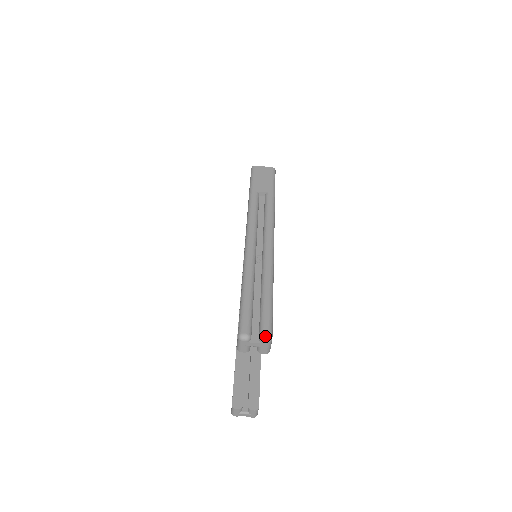
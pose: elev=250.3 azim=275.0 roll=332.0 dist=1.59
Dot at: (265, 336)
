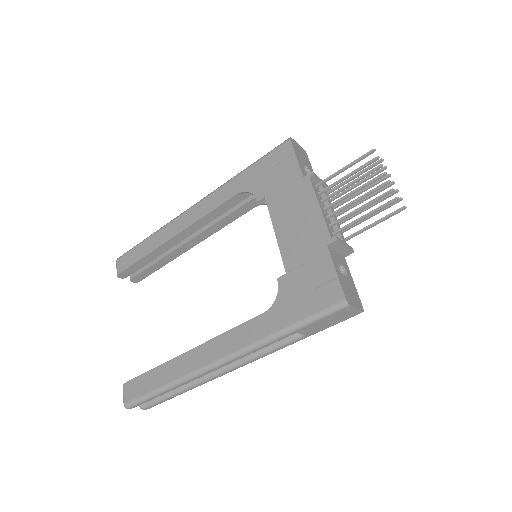
Dot at: occluded
